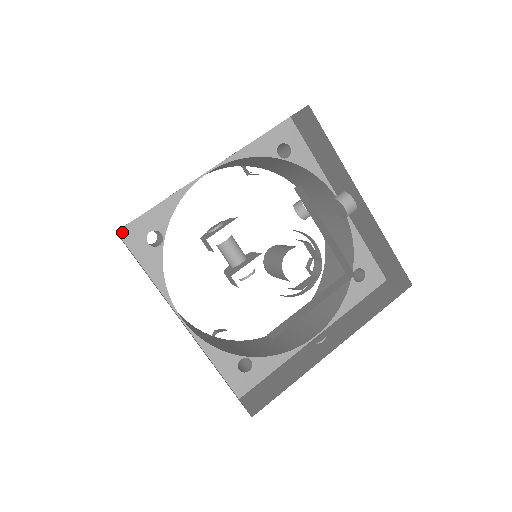
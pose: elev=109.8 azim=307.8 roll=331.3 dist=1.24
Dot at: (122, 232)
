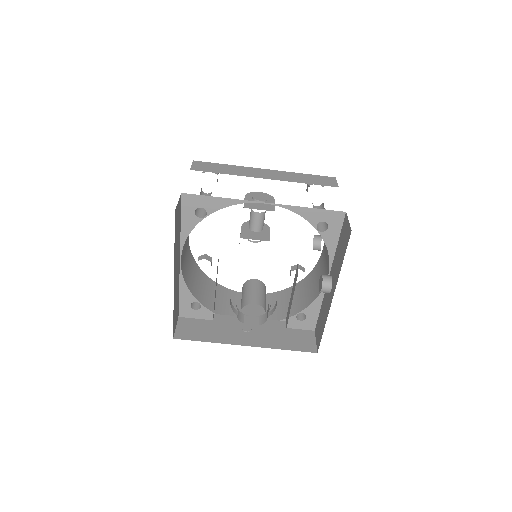
Dot at: (185, 195)
